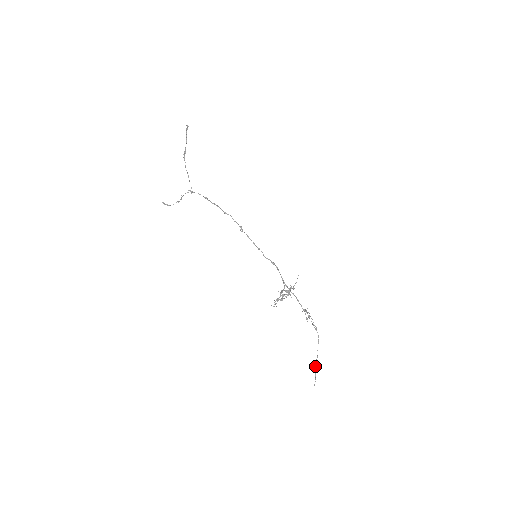
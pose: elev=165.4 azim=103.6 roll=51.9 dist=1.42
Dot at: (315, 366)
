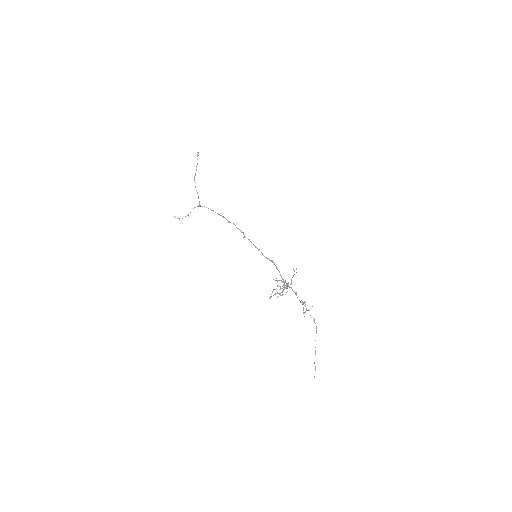
Dot at: occluded
